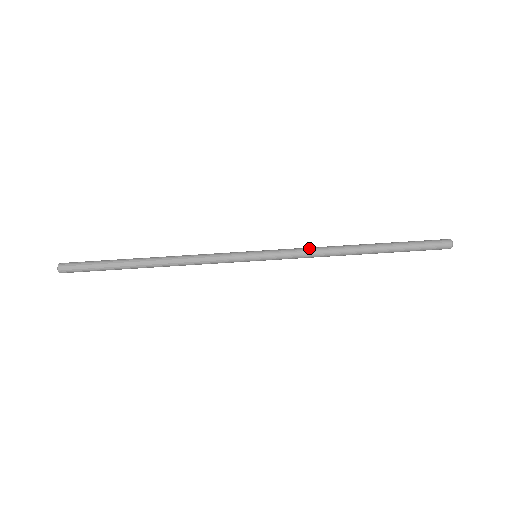
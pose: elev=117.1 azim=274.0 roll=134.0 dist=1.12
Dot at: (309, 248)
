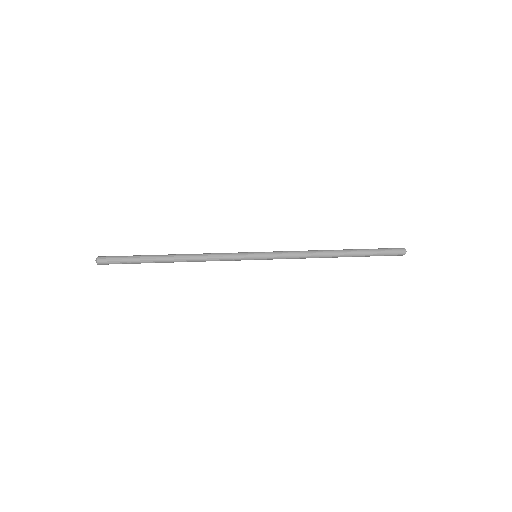
Dot at: (296, 252)
